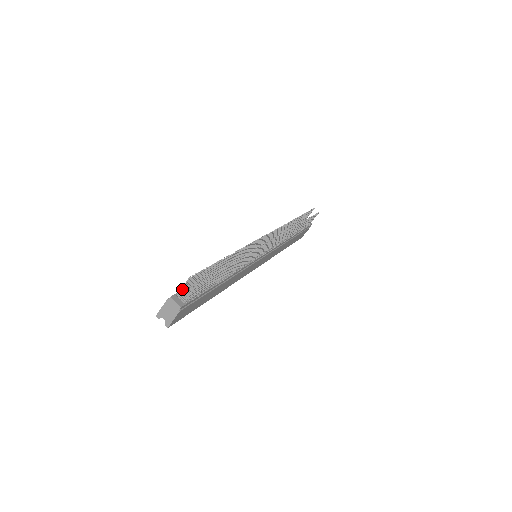
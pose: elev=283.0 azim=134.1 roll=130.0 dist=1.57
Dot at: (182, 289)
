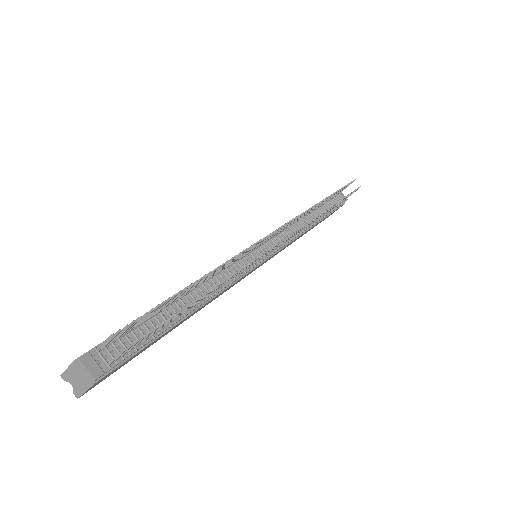
Dot at: (101, 347)
